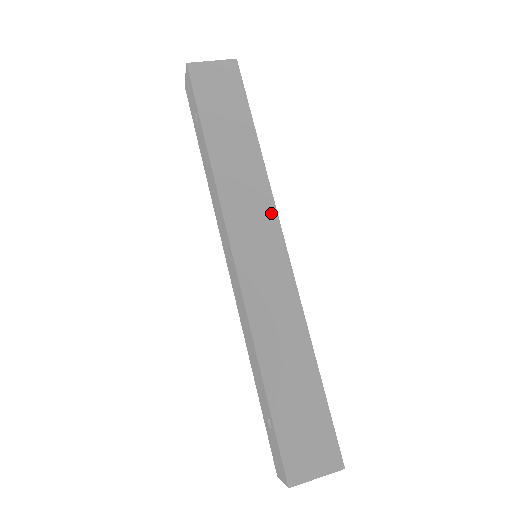
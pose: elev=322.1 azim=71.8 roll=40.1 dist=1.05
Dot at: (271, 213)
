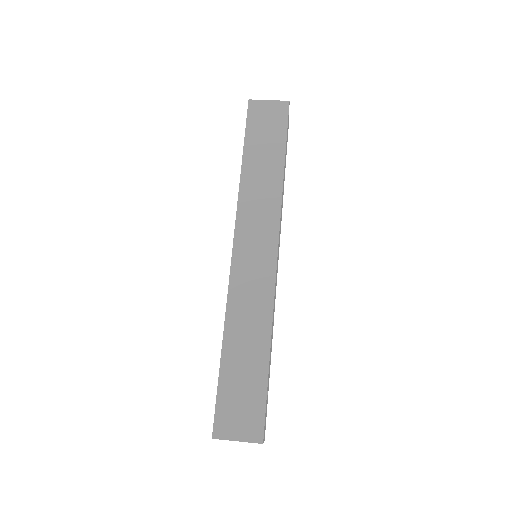
Dot at: (275, 224)
